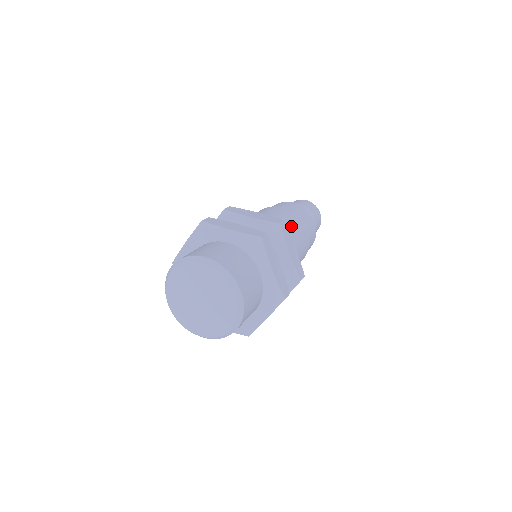
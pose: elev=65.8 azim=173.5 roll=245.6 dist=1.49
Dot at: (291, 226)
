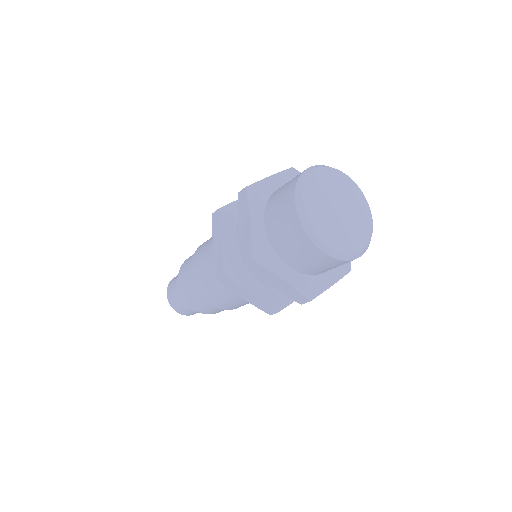
Dot at: occluded
